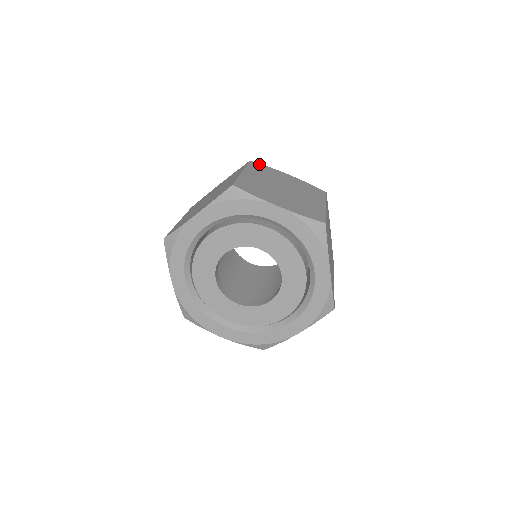
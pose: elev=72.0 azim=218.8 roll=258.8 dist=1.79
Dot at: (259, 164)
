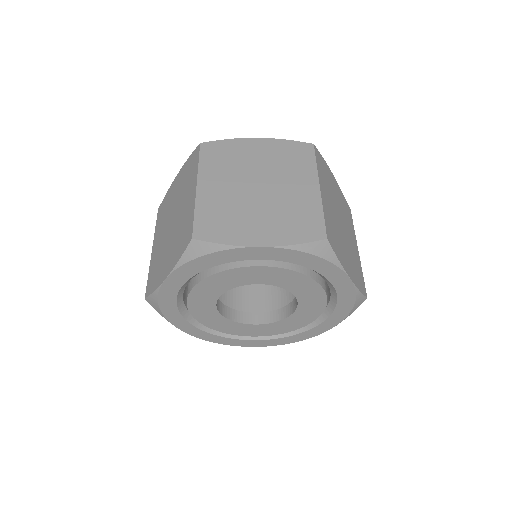
Dot at: (213, 143)
